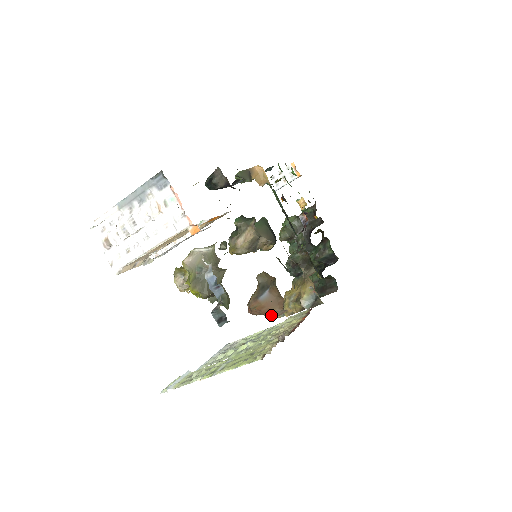
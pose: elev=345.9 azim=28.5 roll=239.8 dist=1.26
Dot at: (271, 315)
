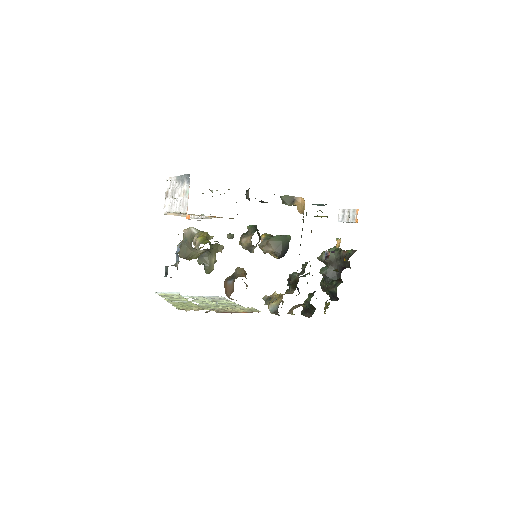
Dot at: (227, 296)
